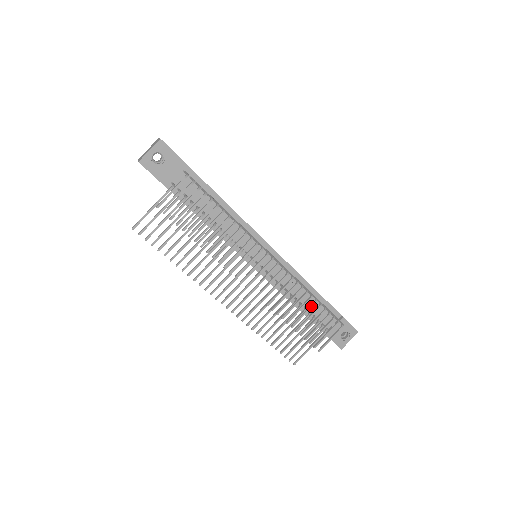
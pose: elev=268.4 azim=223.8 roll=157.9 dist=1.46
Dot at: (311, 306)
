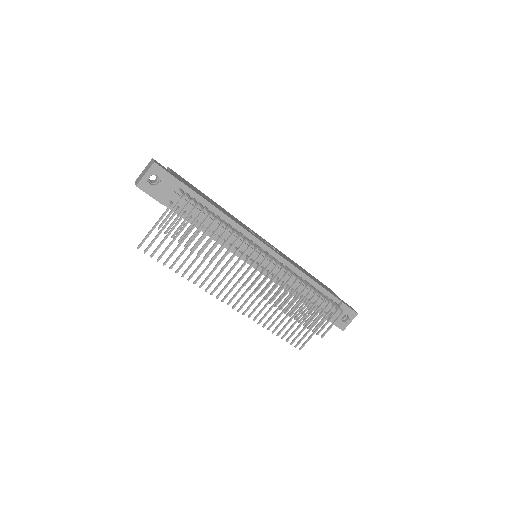
Dot at: (311, 299)
